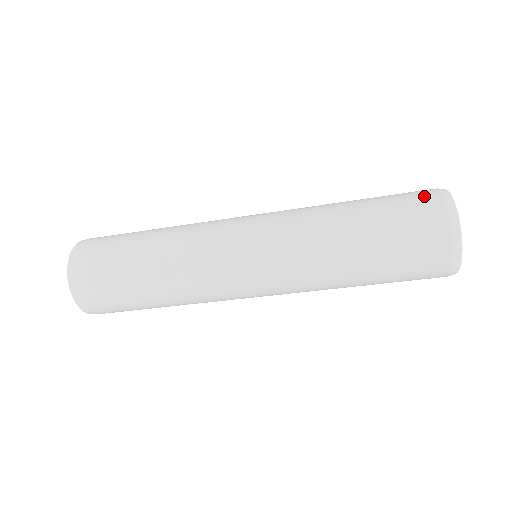
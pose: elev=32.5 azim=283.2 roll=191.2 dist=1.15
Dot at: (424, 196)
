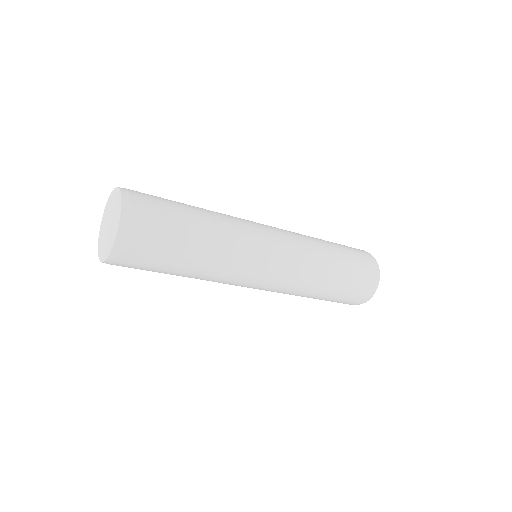
Dot at: occluded
